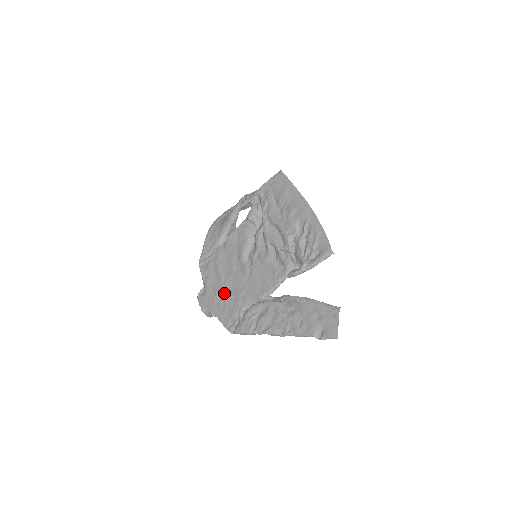
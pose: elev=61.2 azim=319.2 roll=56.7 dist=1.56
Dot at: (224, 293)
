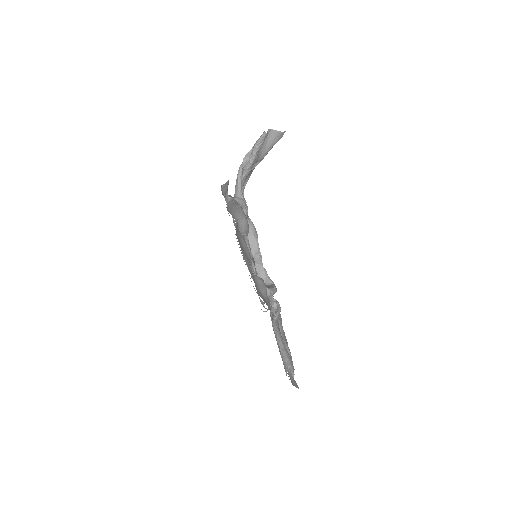
Dot at: occluded
